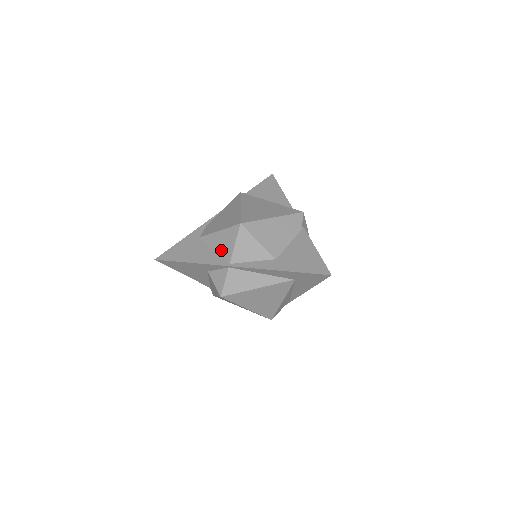
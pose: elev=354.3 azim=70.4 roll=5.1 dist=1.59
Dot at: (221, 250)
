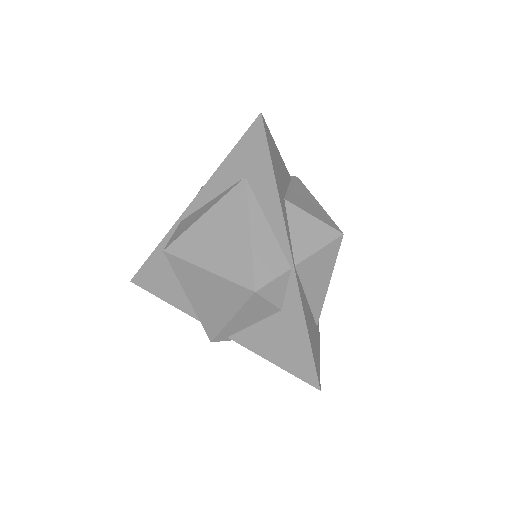
Dot at: occluded
